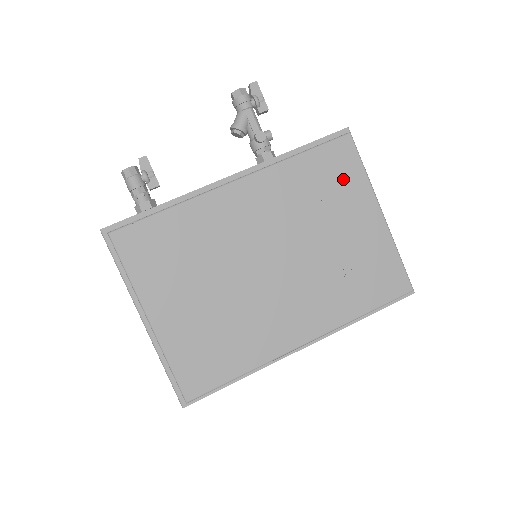
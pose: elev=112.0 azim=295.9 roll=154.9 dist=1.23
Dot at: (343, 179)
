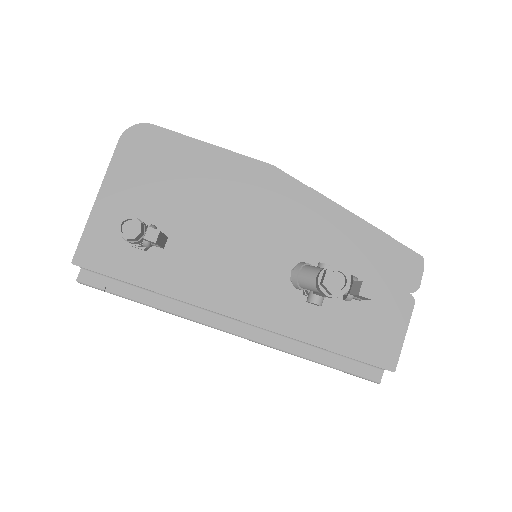
Dot at: occluded
